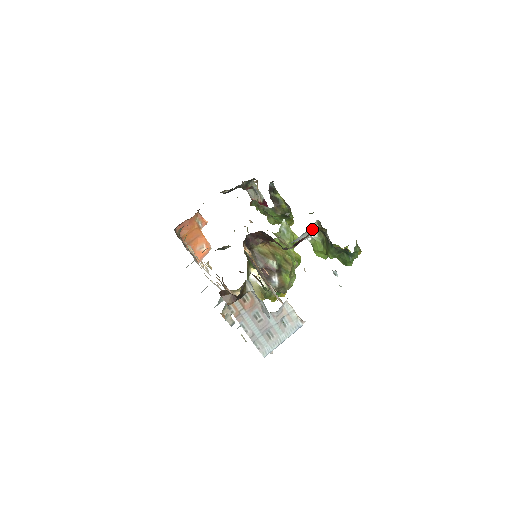
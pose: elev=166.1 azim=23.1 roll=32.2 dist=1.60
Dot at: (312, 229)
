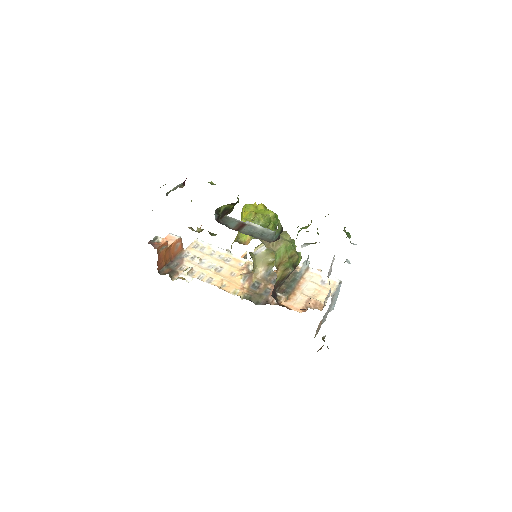
Dot at: occluded
